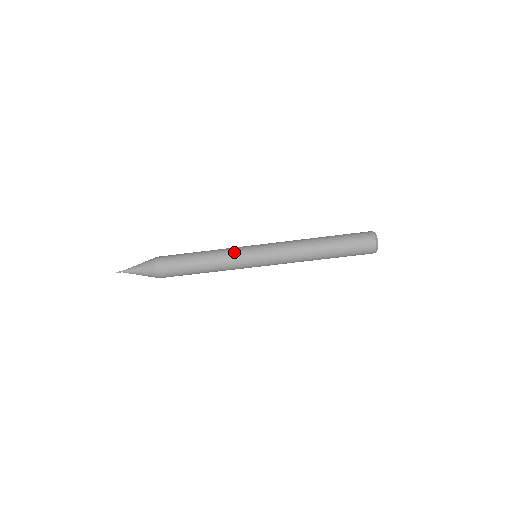
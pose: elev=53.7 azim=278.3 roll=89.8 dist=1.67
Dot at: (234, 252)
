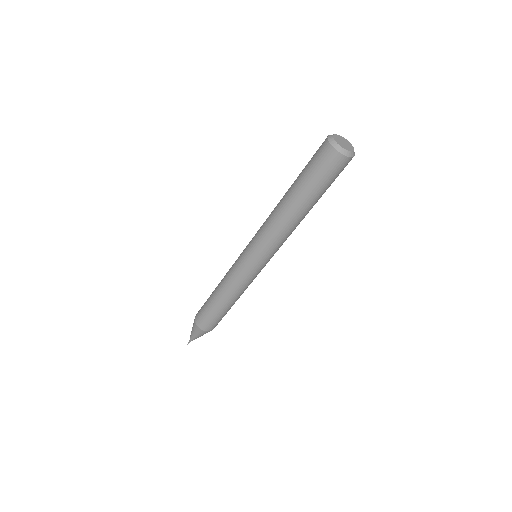
Dot at: (237, 276)
